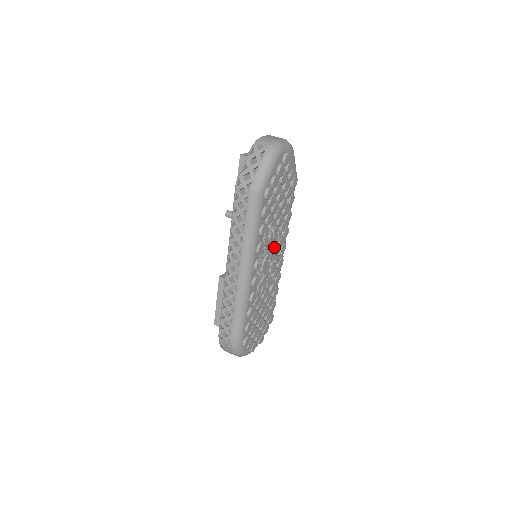
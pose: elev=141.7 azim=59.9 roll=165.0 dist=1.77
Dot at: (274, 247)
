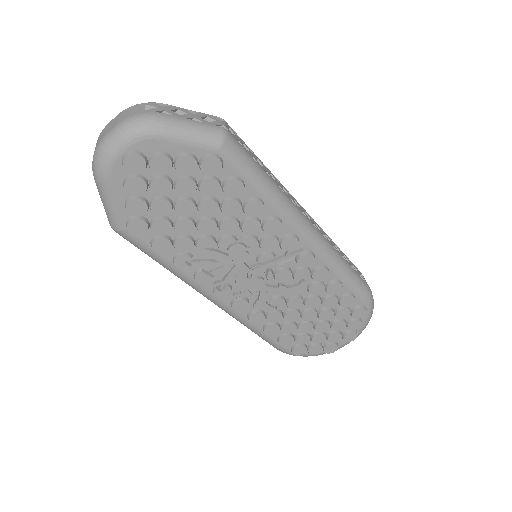
Dot at: (248, 258)
